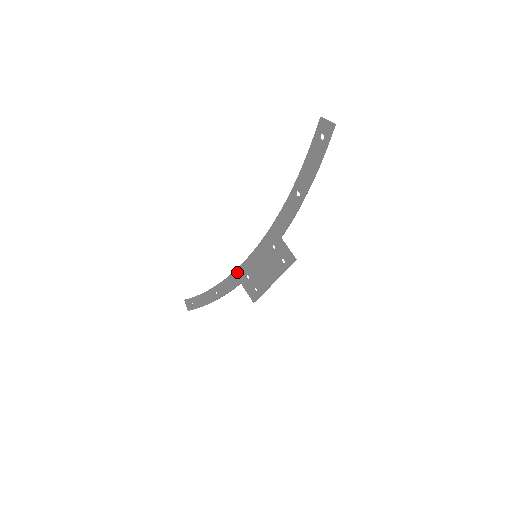
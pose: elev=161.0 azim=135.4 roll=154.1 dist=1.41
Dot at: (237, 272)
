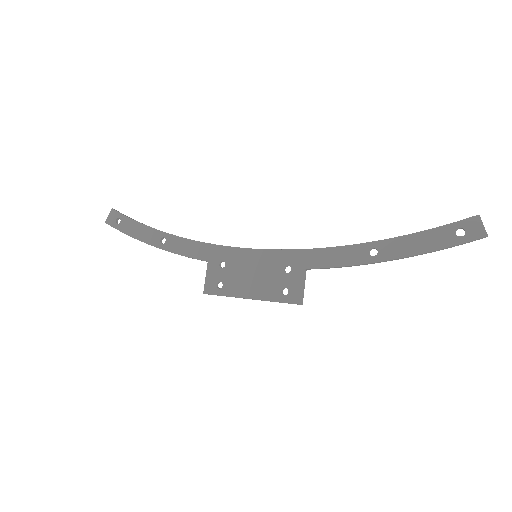
Dot at: (215, 248)
